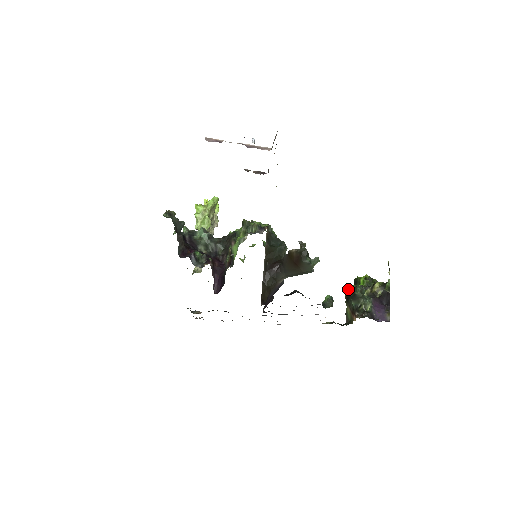
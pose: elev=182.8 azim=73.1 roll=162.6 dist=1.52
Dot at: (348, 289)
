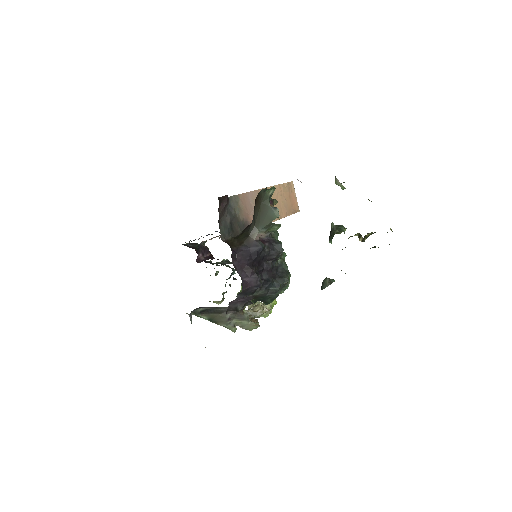
Dot at: occluded
